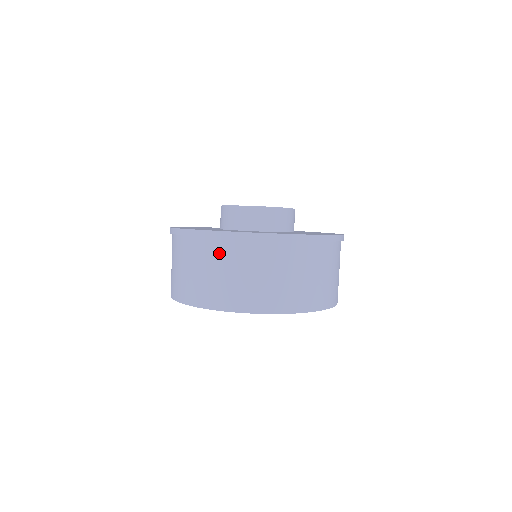
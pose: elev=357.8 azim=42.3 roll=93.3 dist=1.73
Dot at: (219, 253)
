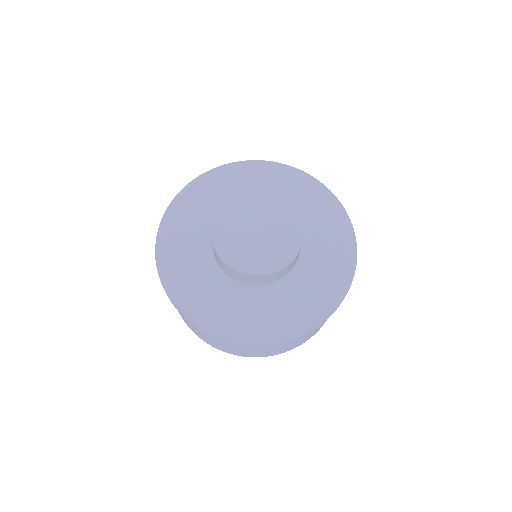
Dot at: occluded
